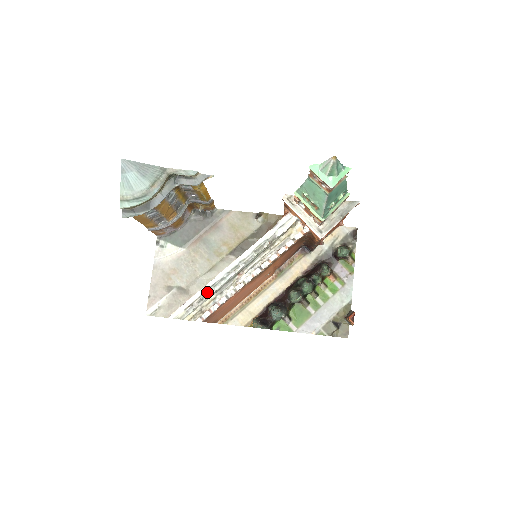
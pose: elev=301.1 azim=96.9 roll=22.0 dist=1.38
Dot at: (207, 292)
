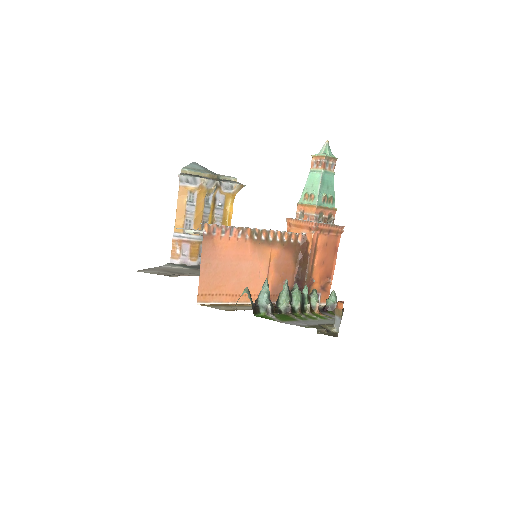
Dot at: occluded
